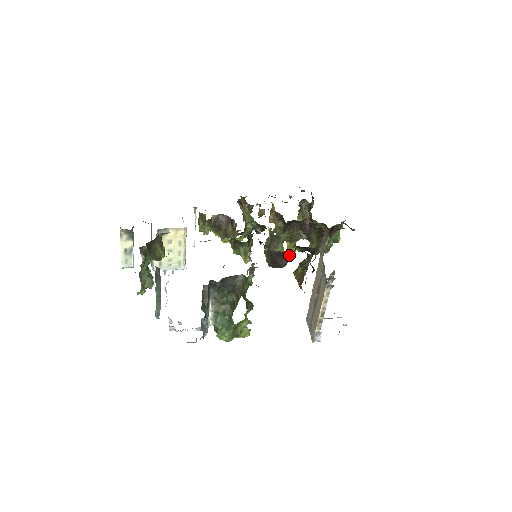
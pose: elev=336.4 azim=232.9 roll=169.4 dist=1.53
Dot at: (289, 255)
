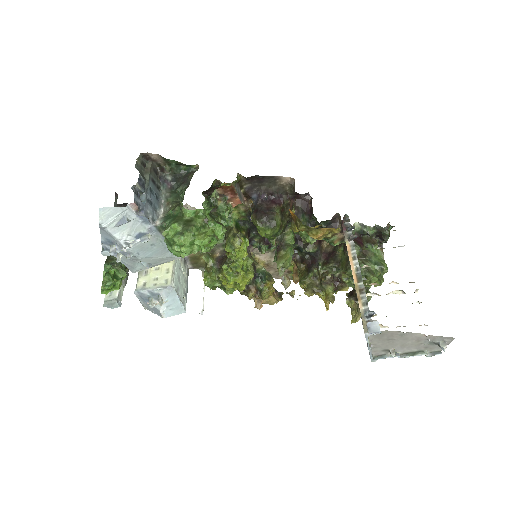
Dot at: (278, 207)
